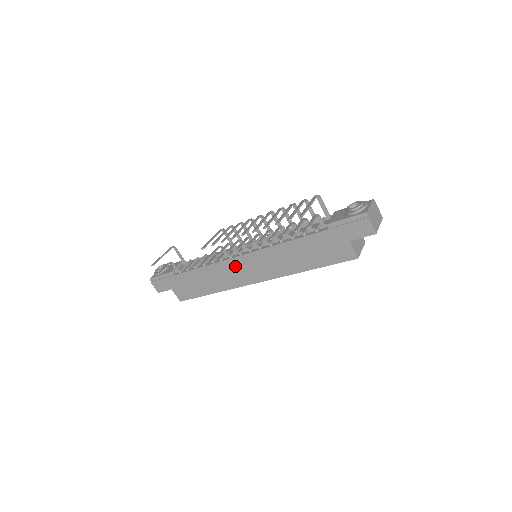
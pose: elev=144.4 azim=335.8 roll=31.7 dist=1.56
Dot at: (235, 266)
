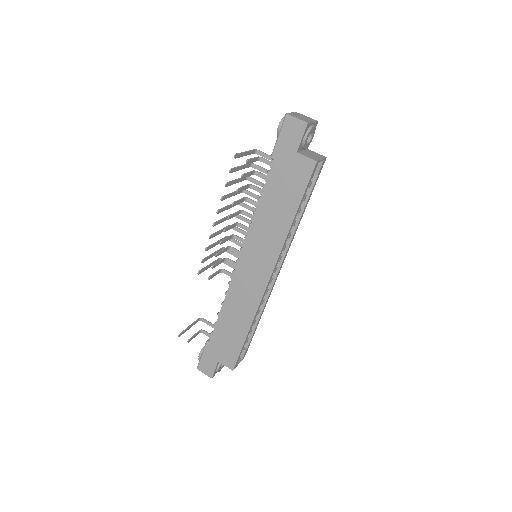
Dot at: (242, 277)
